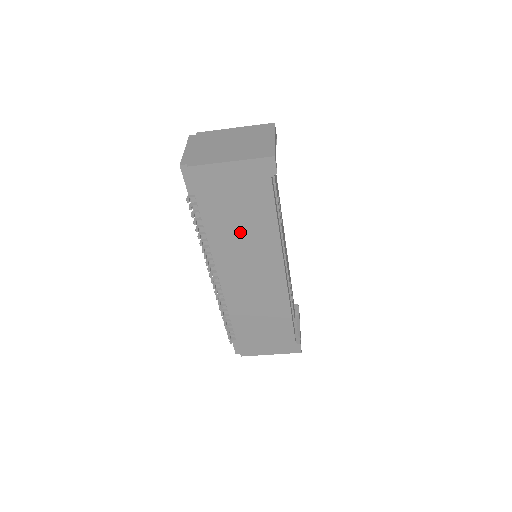
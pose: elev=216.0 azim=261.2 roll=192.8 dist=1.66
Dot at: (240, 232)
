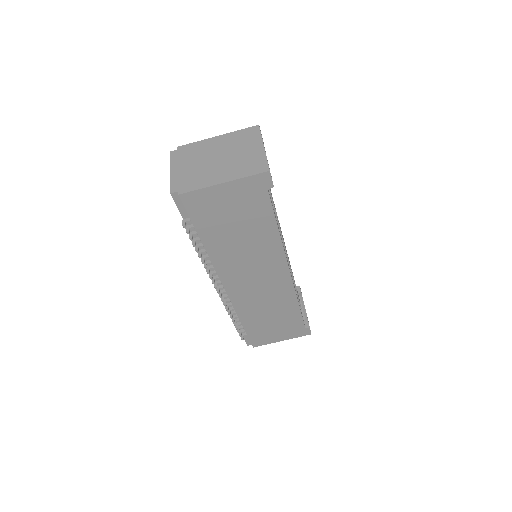
Dot at: (241, 244)
